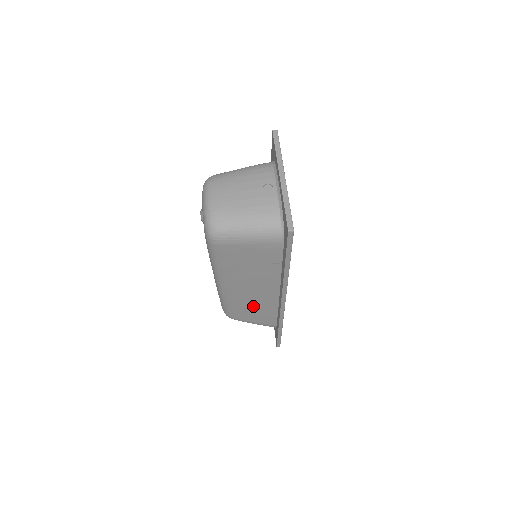
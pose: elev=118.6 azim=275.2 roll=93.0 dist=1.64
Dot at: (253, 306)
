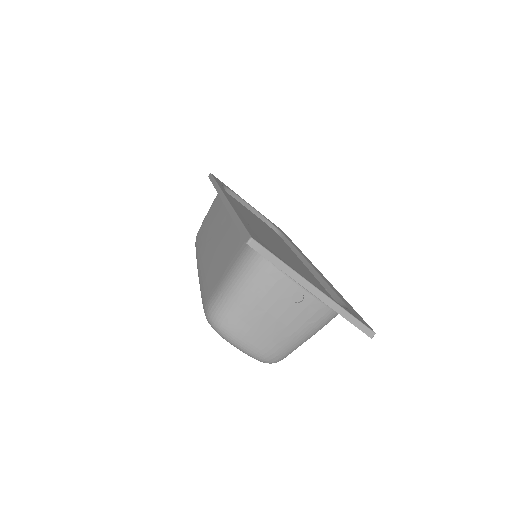
Dot at: occluded
